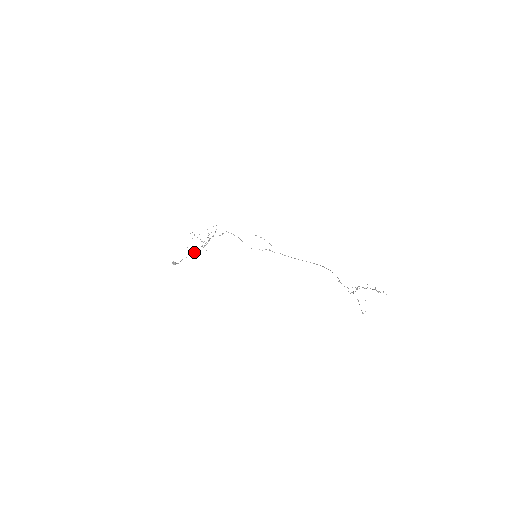
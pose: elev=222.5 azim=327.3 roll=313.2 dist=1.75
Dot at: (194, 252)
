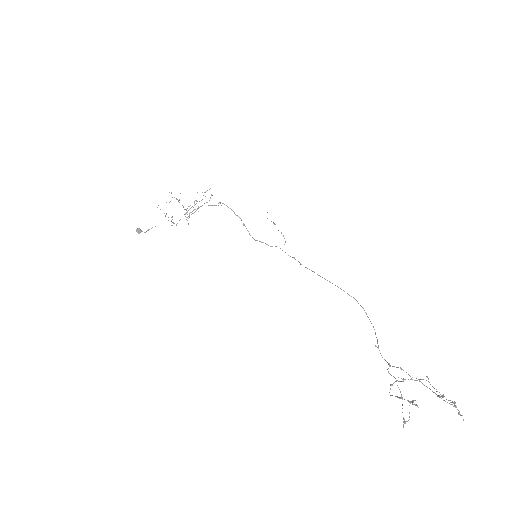
Dot at: occluded
